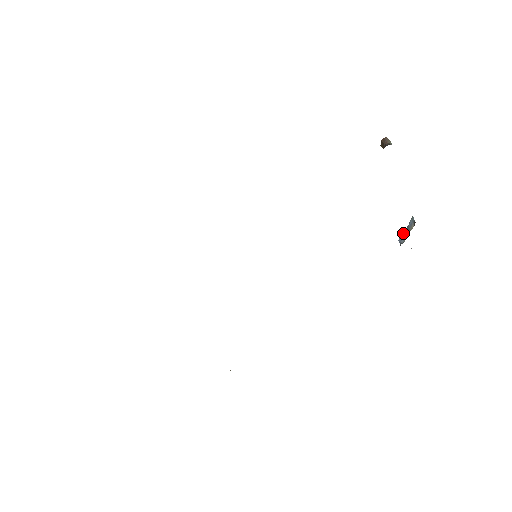
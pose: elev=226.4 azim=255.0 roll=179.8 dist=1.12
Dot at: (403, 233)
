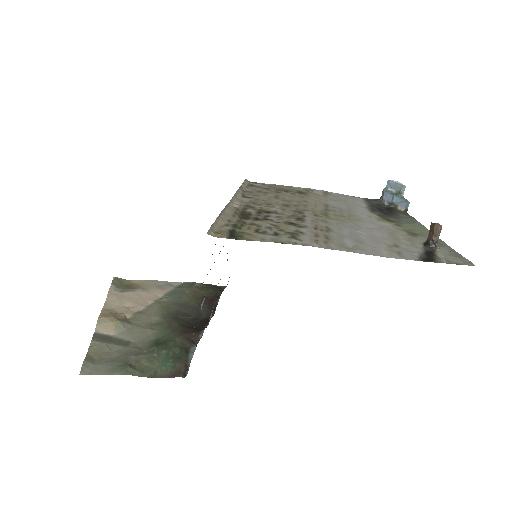
Dot at: (392, 197)
